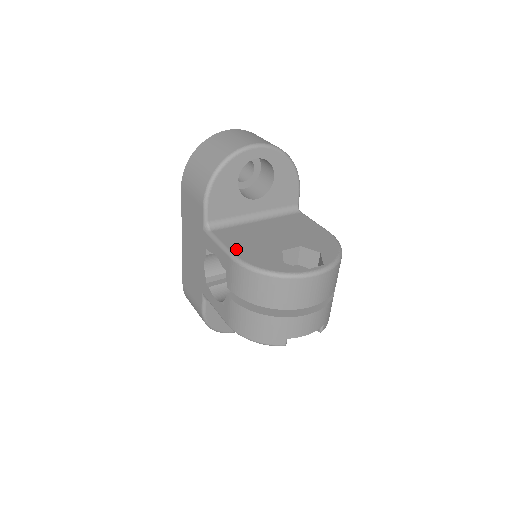
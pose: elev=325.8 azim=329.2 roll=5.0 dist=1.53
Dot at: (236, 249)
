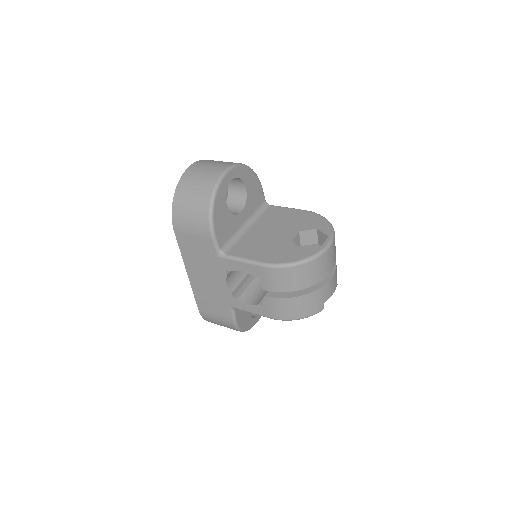
Dot at: (260, 258)
